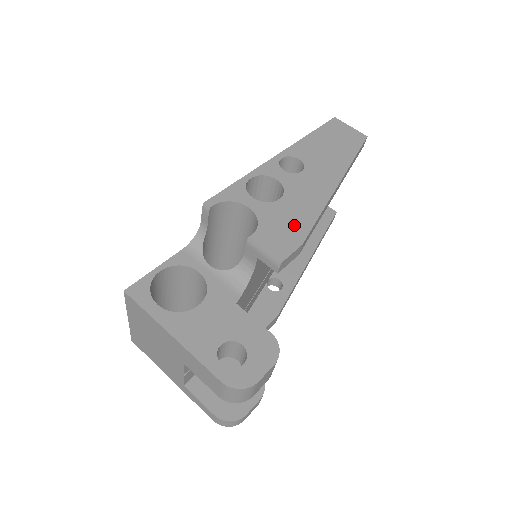
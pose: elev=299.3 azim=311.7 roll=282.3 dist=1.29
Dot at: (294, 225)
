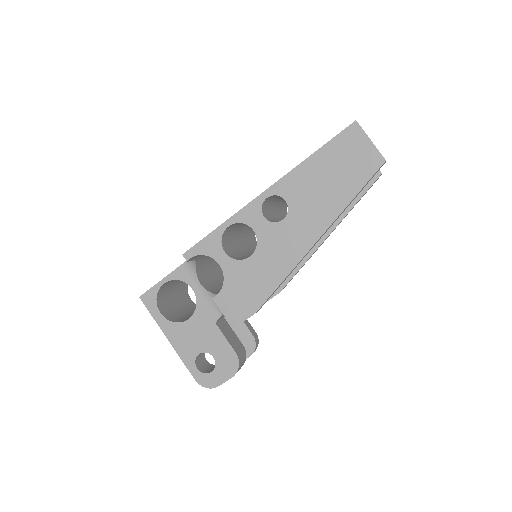
Dot at: (254, 291)
